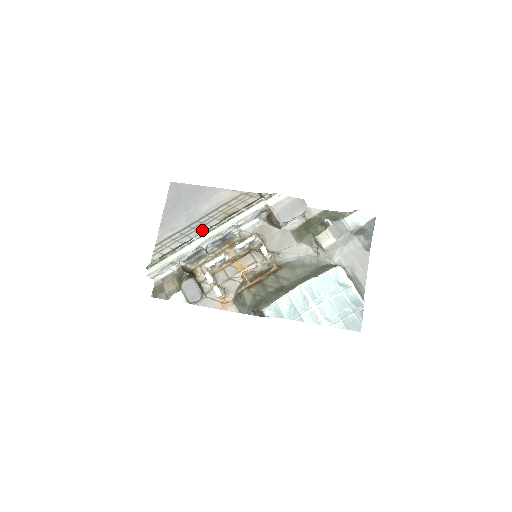
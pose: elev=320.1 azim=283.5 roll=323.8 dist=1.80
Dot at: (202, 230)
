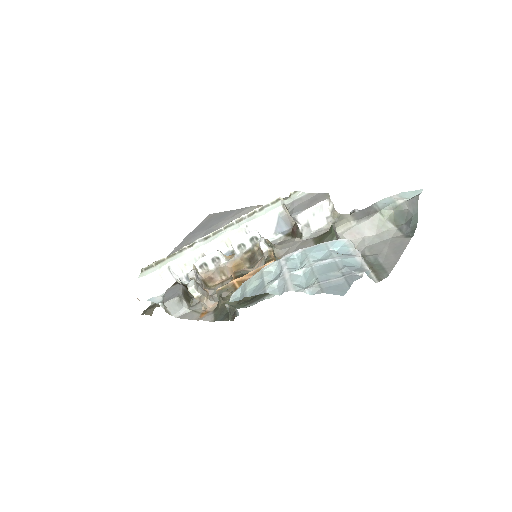
Dot at: occluded
